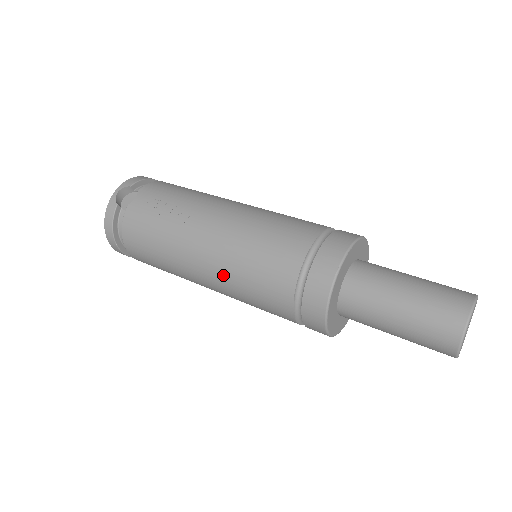
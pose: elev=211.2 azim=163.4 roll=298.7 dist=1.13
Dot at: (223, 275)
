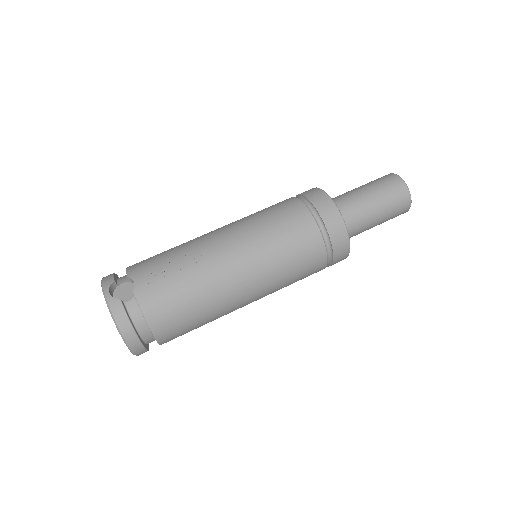
Dot at: (264, 269)
